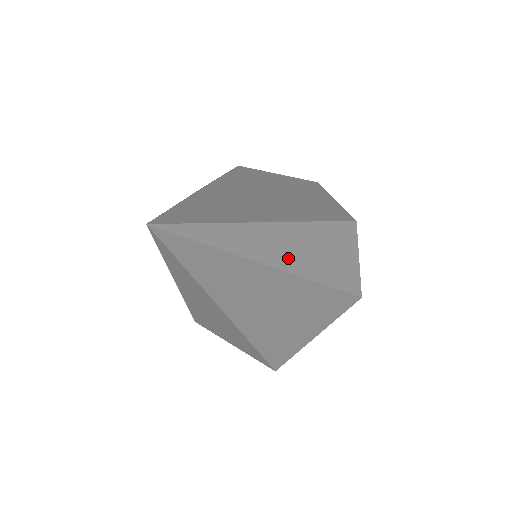
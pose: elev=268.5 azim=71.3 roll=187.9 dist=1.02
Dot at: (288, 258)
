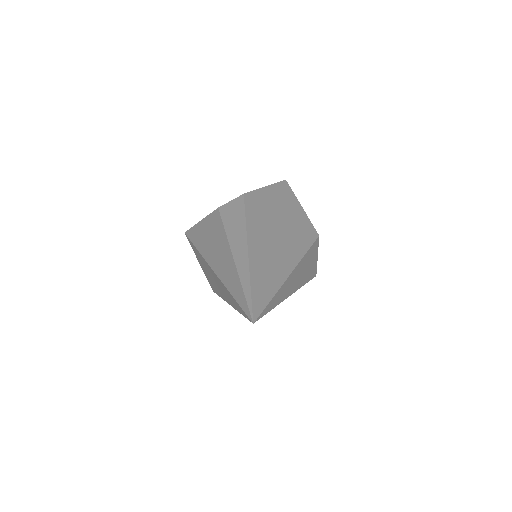
Dot at: (292, 288)
